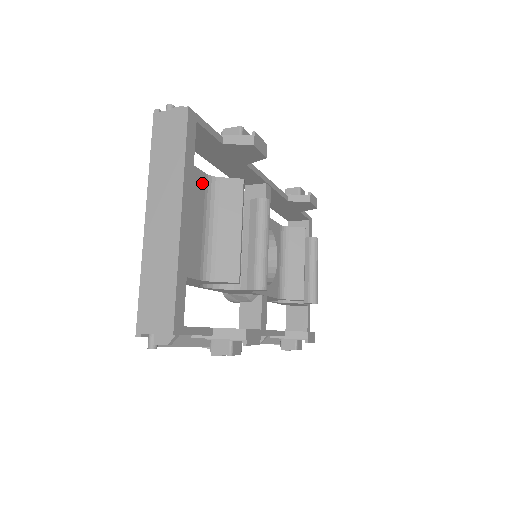
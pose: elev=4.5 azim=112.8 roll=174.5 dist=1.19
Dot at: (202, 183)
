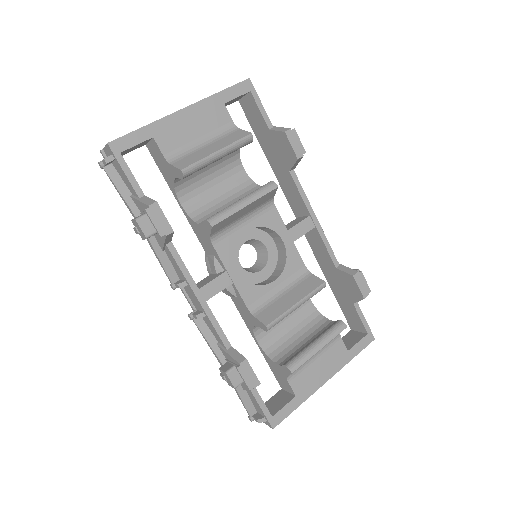
Dot at: (223, 120)
